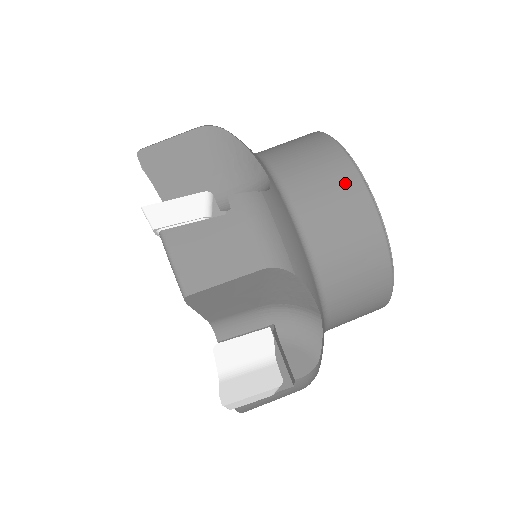
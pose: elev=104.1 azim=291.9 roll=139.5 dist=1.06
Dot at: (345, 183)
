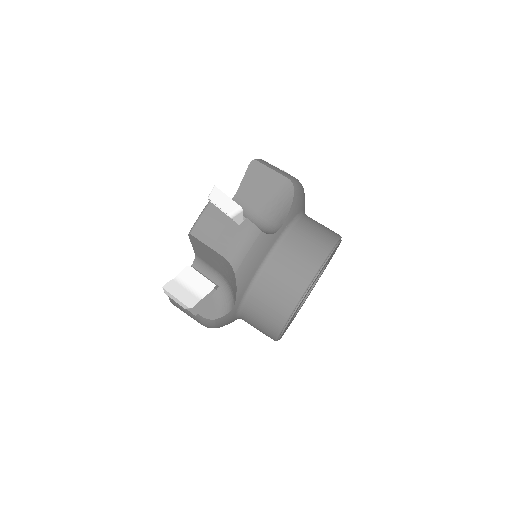
Dot at: (305, 269)
